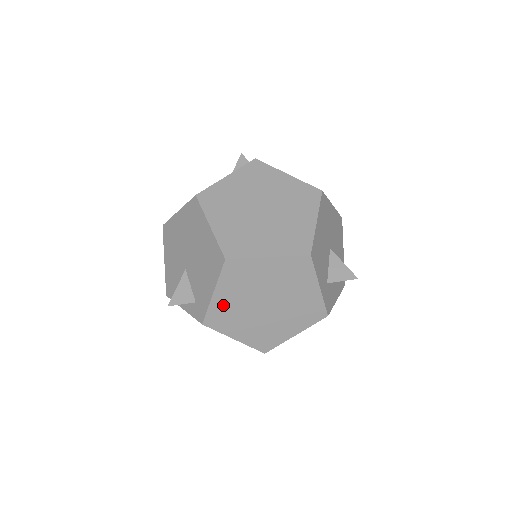
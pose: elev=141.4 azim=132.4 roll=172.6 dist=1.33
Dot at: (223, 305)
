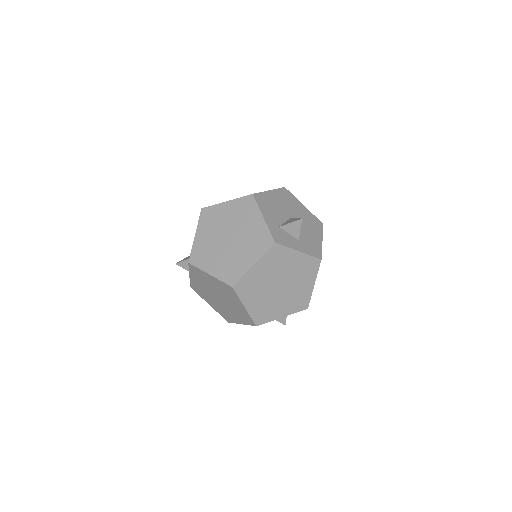
Dot at: (201, 244)
